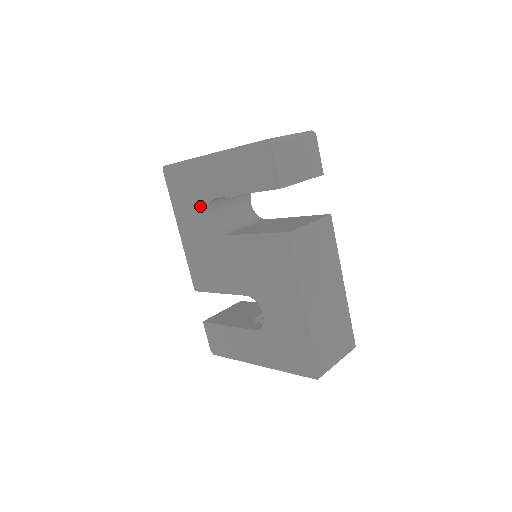
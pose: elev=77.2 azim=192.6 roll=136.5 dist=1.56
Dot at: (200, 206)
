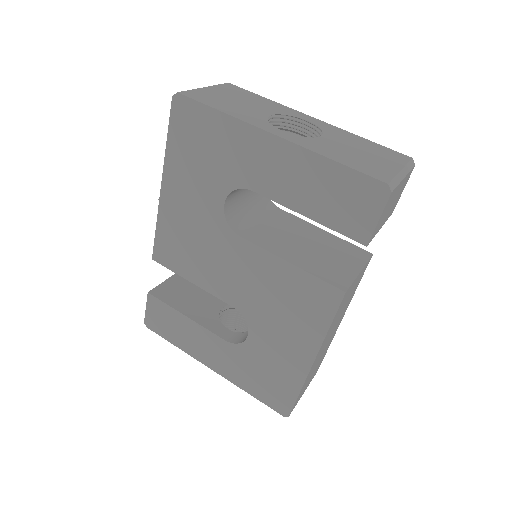
Dot at: (218, 182)
